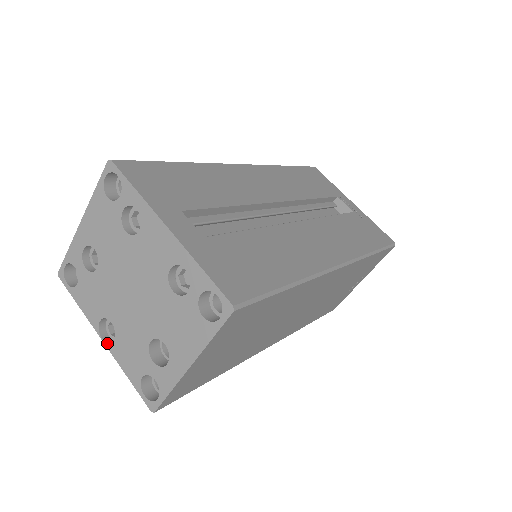
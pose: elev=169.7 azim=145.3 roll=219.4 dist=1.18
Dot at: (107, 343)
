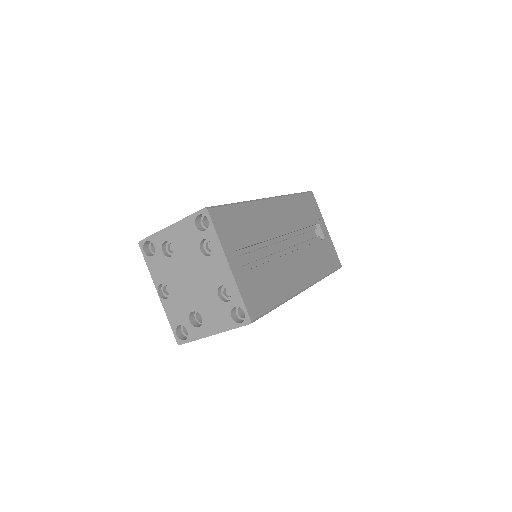
Dot at: (161, 297)
